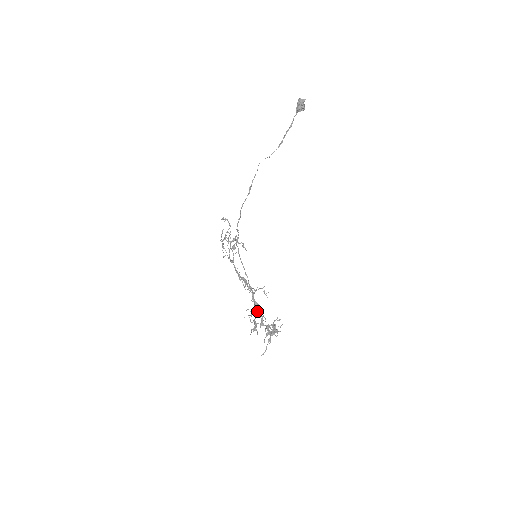
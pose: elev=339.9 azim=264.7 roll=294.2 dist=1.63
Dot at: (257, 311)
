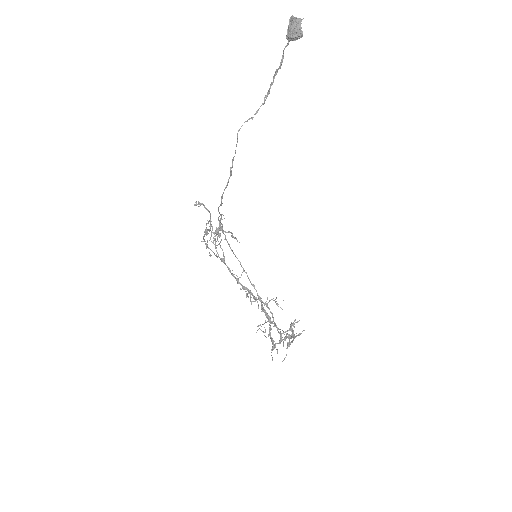
Dot at: occluded
